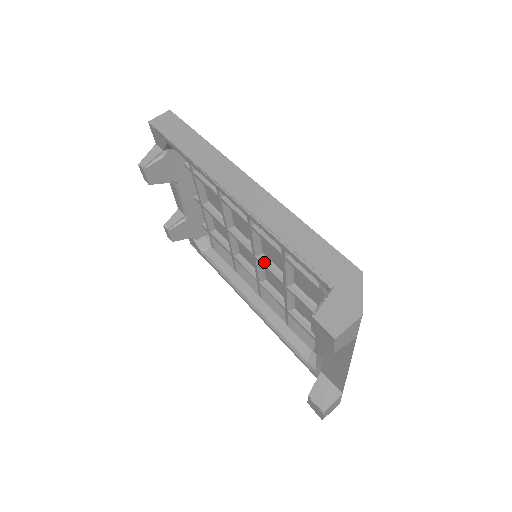
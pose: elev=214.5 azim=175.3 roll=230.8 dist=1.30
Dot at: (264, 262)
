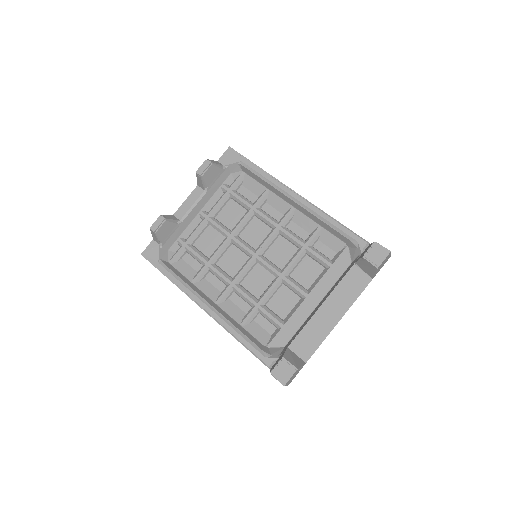
Dot at: (265, 259)
